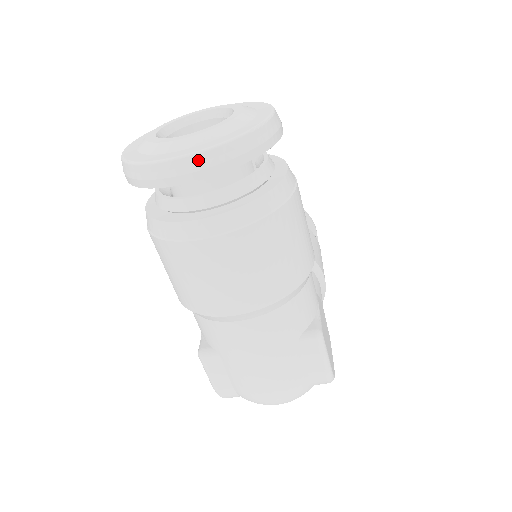
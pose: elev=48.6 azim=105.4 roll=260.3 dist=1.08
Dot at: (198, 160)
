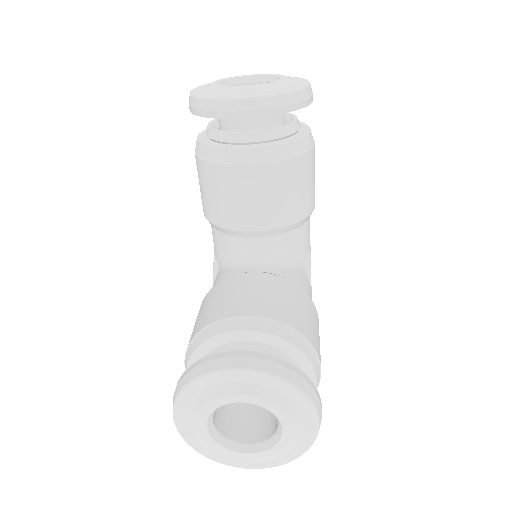
Dot at: (262, 465)
